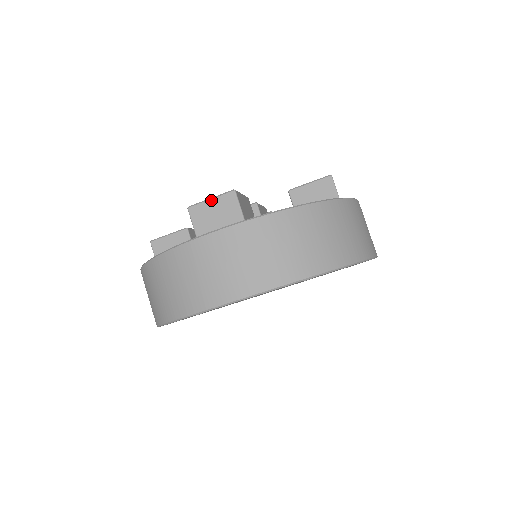
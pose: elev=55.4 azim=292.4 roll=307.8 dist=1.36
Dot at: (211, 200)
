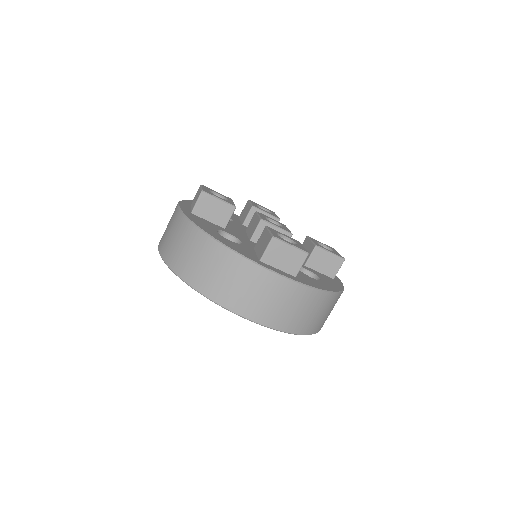
Dot at: (291, 246)
